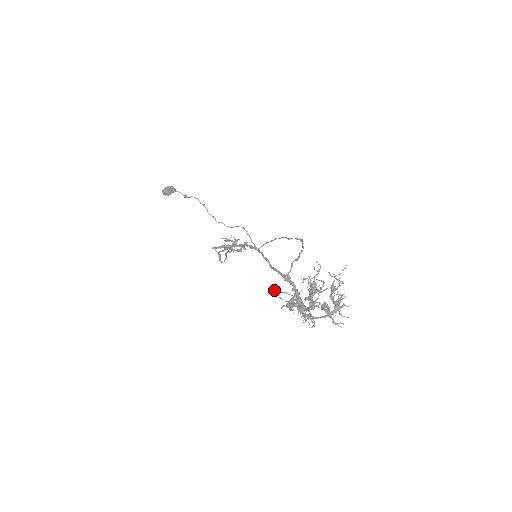
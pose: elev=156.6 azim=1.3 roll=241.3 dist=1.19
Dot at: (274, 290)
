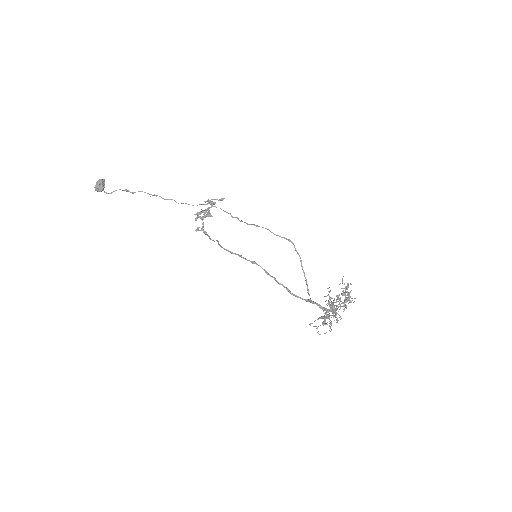
Dot at: occluded
